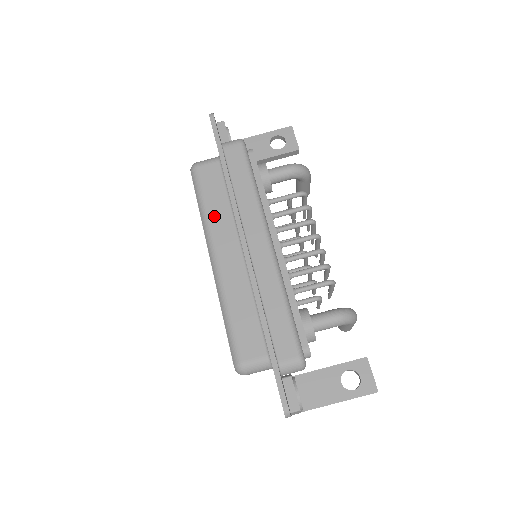
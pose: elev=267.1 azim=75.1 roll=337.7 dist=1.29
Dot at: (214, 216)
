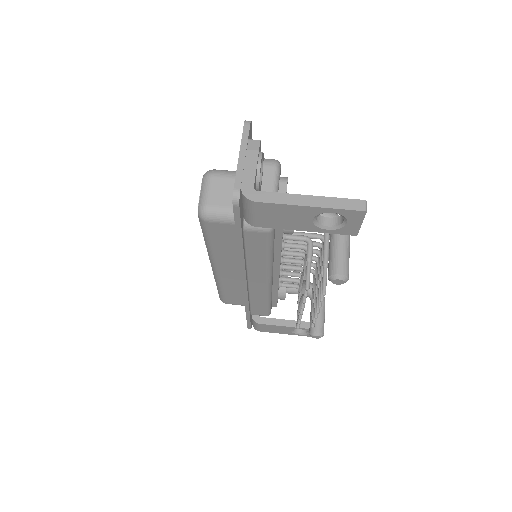
Dot at: occluded
